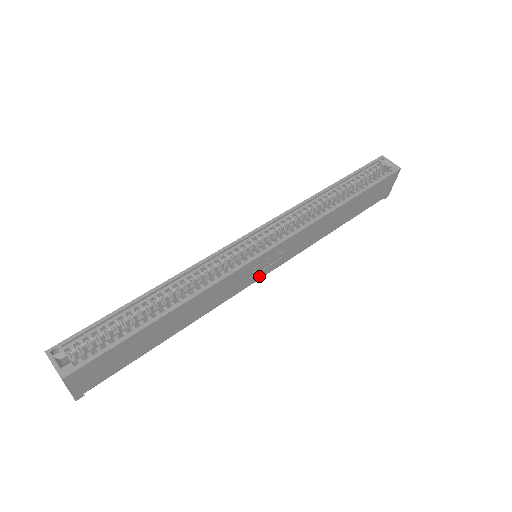
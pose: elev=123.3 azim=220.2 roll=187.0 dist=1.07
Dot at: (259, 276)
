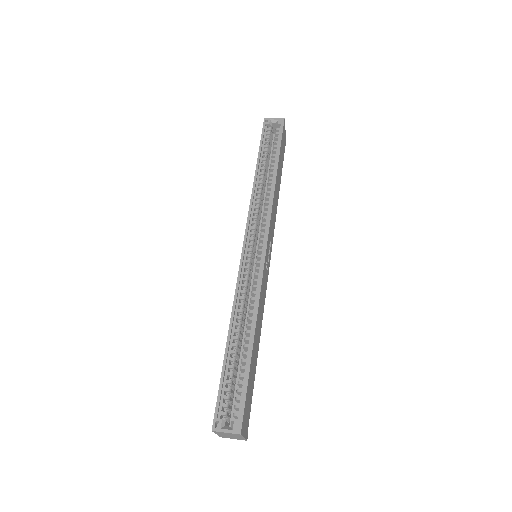
Dot at: (268, 267)
